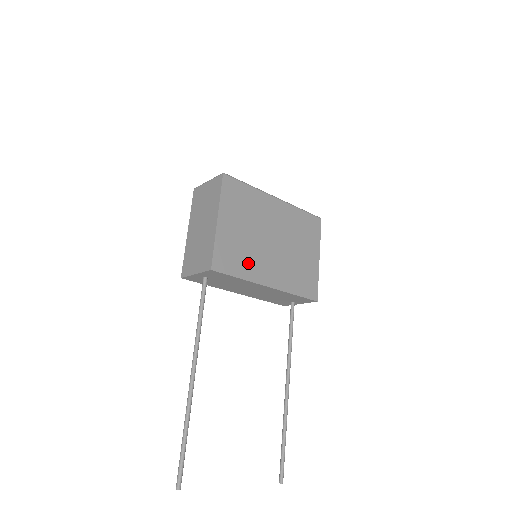
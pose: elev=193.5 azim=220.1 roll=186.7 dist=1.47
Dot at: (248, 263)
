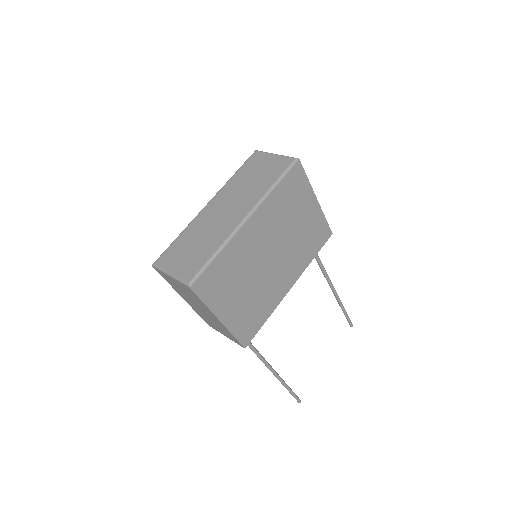
Dot at: (265, 303)
